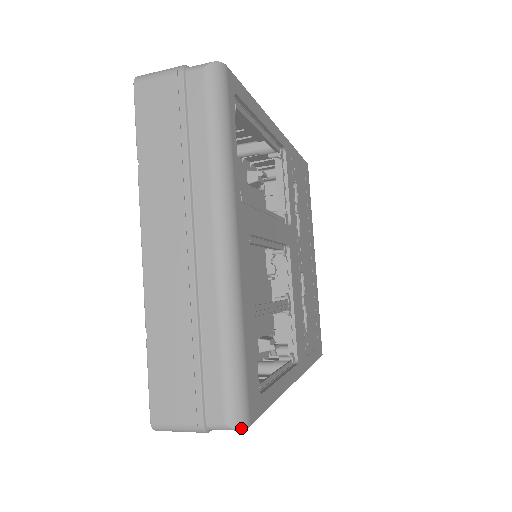
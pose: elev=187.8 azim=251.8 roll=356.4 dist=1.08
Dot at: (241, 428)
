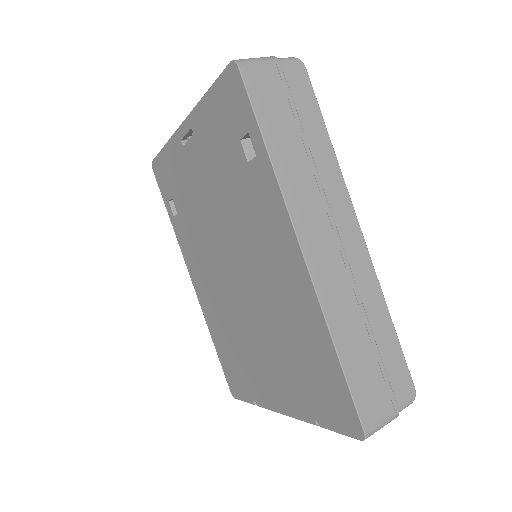
Dot at: occluded
